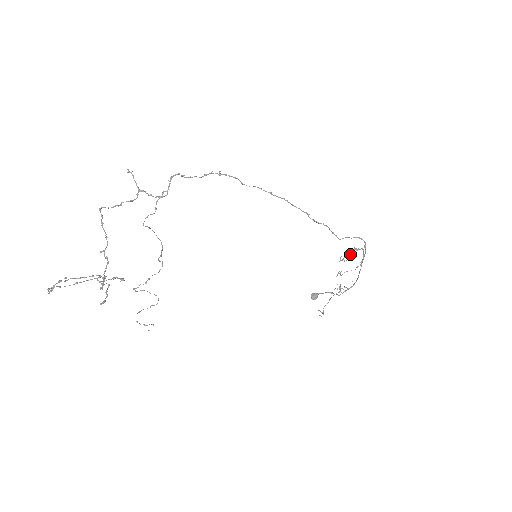
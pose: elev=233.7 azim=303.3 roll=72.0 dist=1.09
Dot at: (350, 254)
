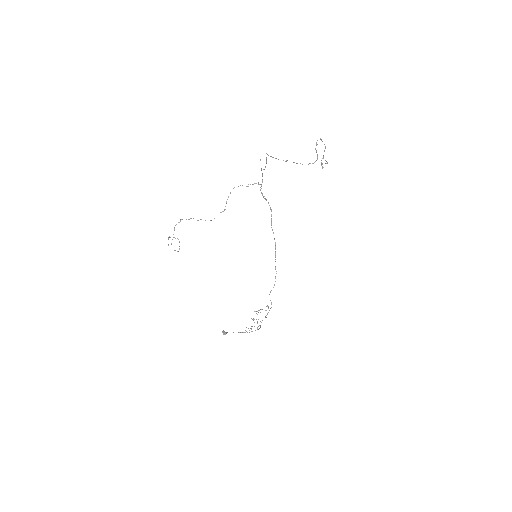
Dot at: (268, 306)
